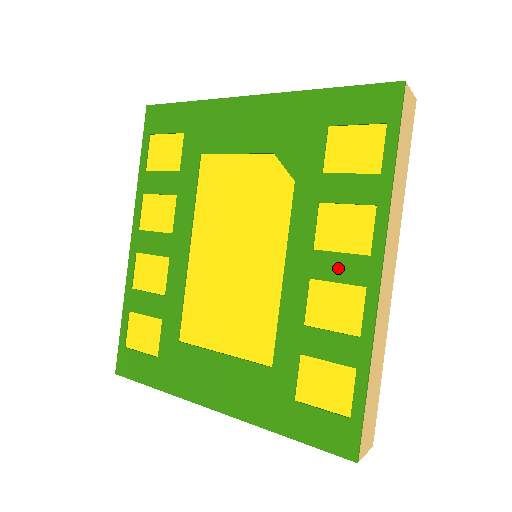
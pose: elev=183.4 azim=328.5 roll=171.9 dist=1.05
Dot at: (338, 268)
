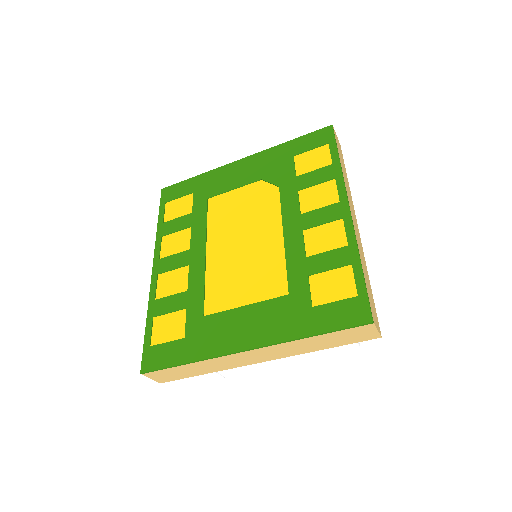
Dot at: (321, 216)
